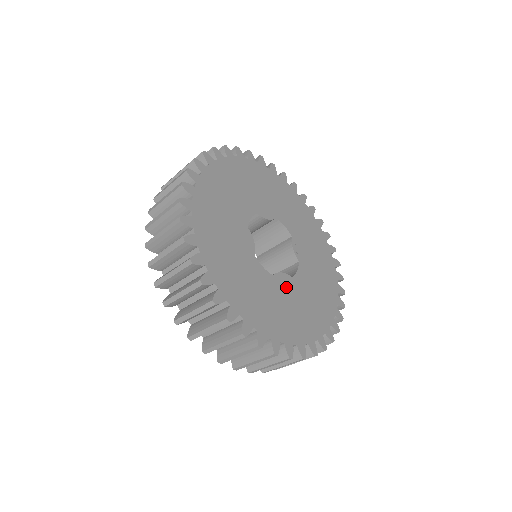
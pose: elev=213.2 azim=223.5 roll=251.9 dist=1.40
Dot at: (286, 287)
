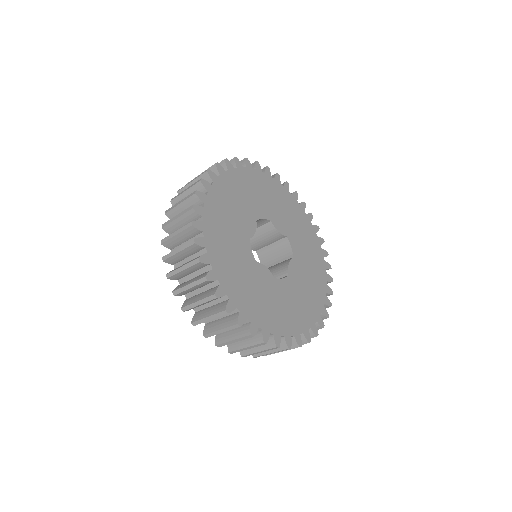
Dot at: (297, 271)
